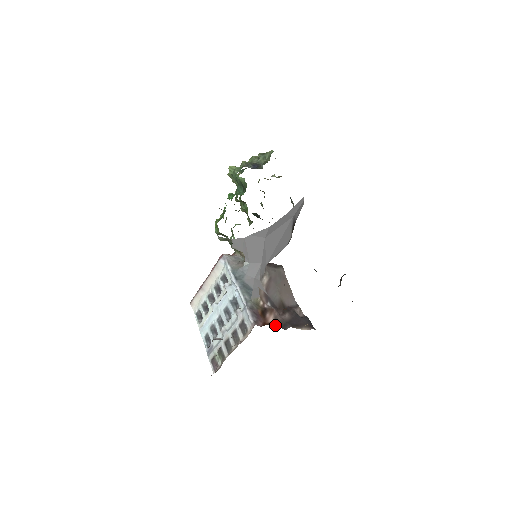
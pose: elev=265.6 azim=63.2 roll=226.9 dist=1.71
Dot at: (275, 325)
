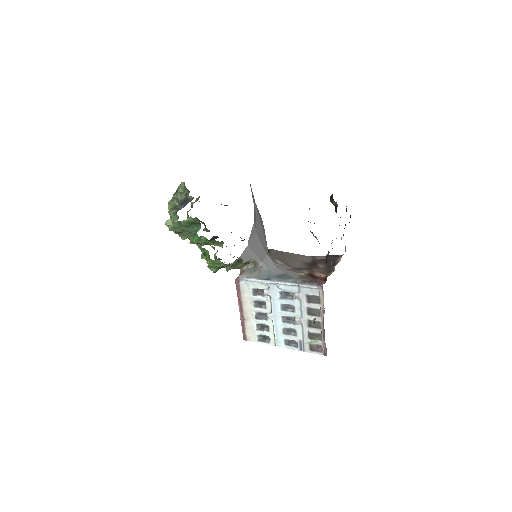
Dot at: (327, 275)
